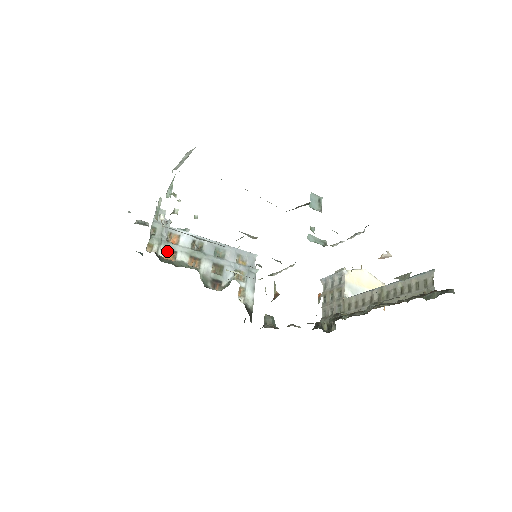
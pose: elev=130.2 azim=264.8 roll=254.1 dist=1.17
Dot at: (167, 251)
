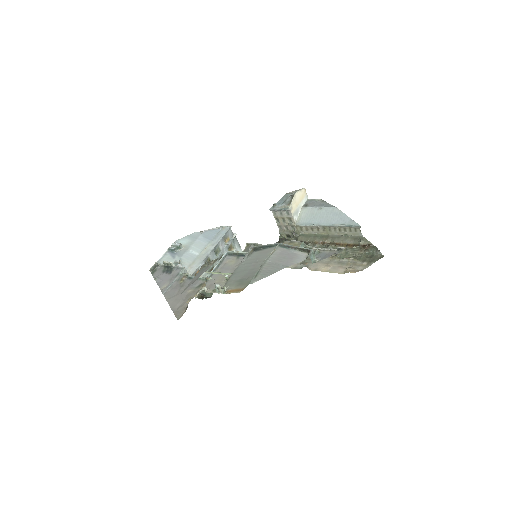
Dot at: occluded
